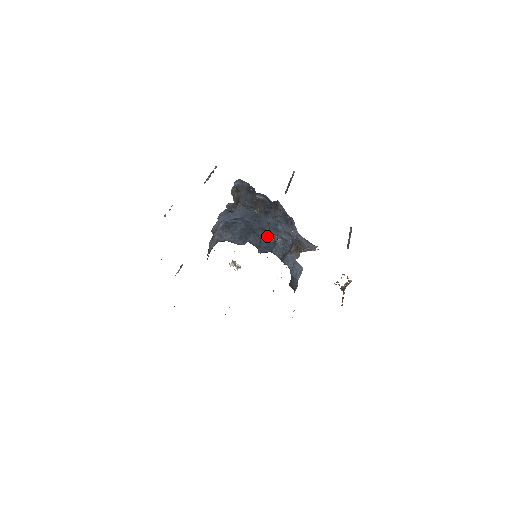
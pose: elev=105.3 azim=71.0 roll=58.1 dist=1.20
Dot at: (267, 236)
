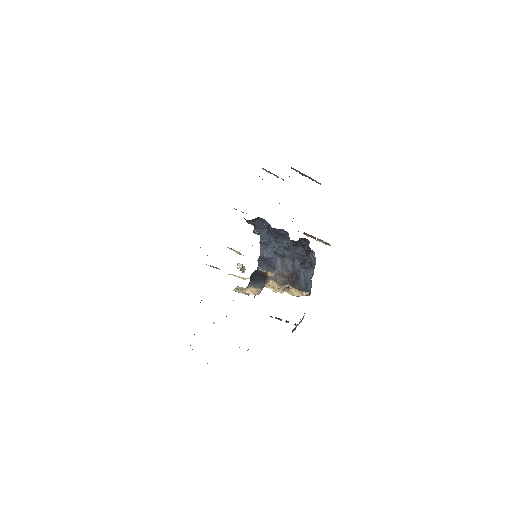
Dot at: occluded
